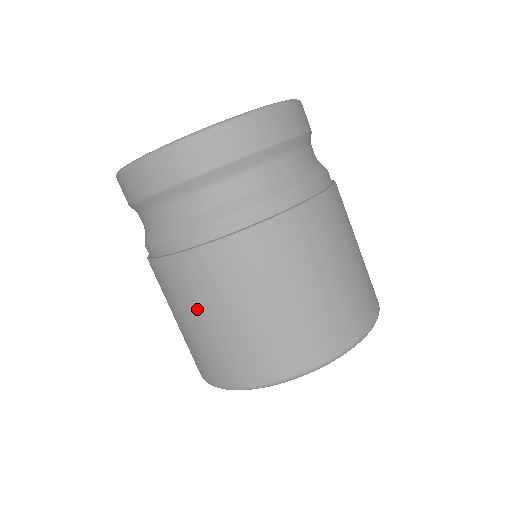
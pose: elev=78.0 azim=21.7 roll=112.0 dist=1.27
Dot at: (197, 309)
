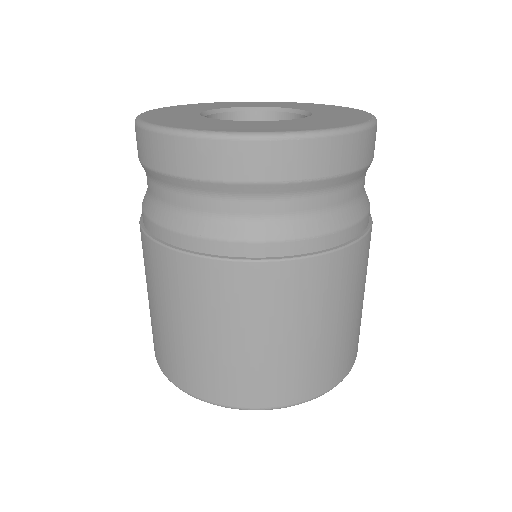
Dot at: (214, 321)
